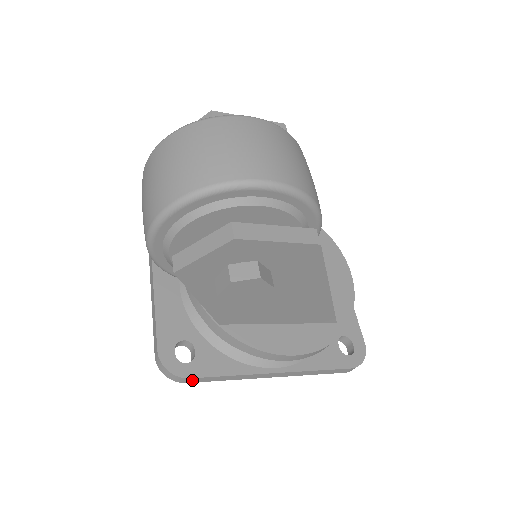
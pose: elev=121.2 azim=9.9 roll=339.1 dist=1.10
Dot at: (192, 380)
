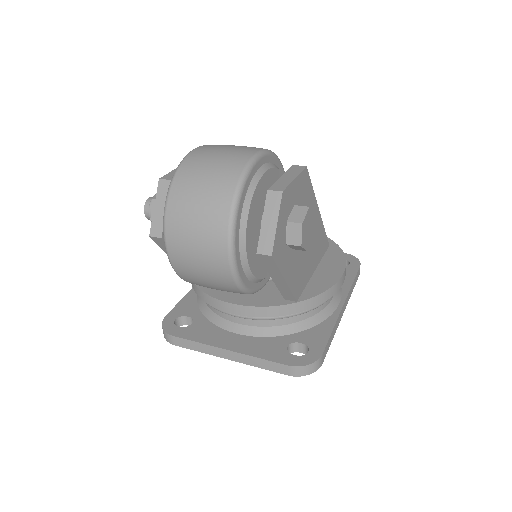
Dot at: (323, 356)
